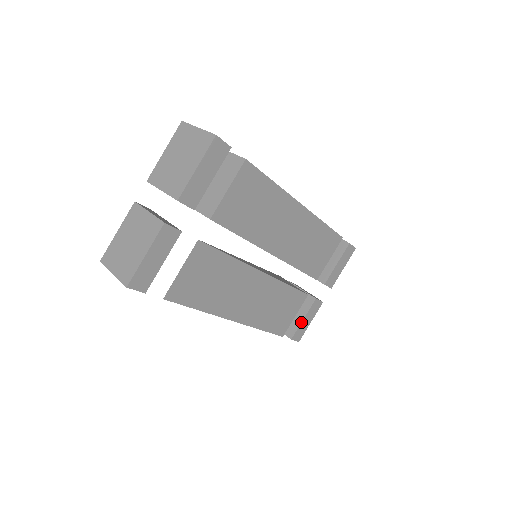
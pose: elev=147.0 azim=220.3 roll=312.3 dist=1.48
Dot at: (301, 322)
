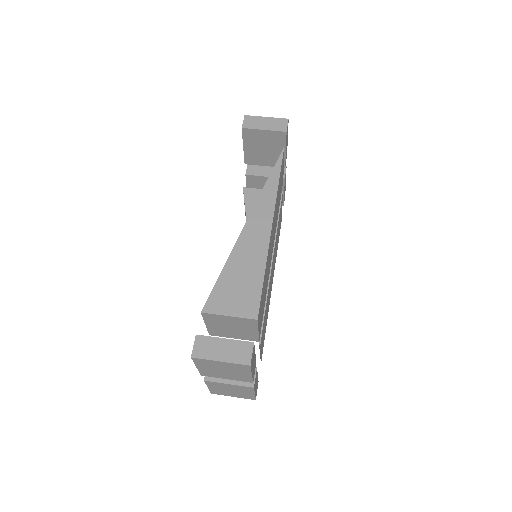
Dot at: occluded
